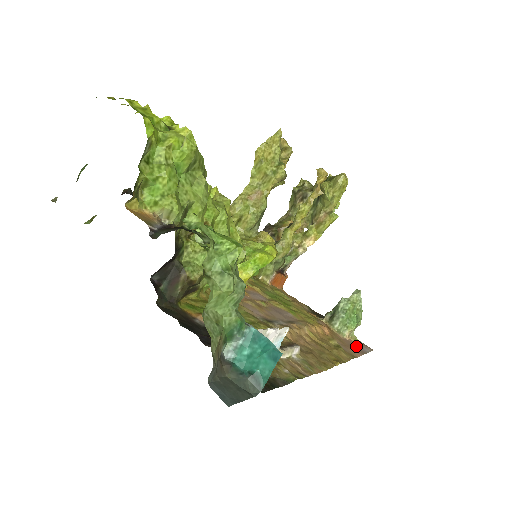
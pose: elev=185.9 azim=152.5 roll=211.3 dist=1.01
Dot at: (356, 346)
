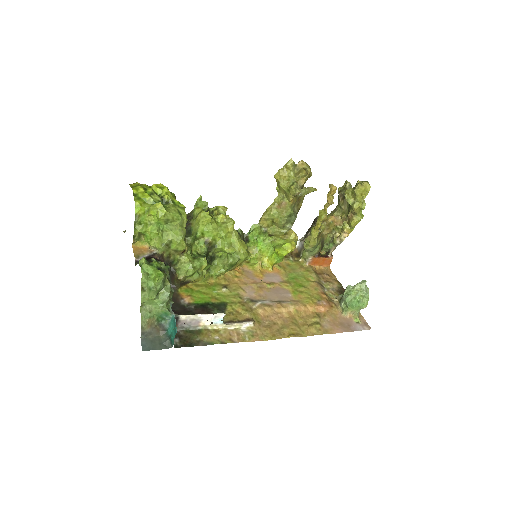
Dot at: (349, 324)
